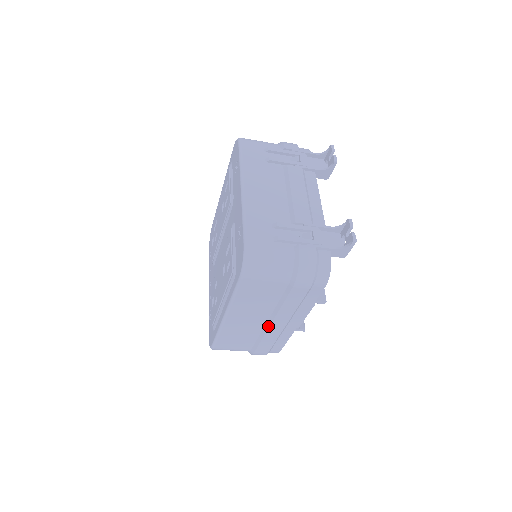
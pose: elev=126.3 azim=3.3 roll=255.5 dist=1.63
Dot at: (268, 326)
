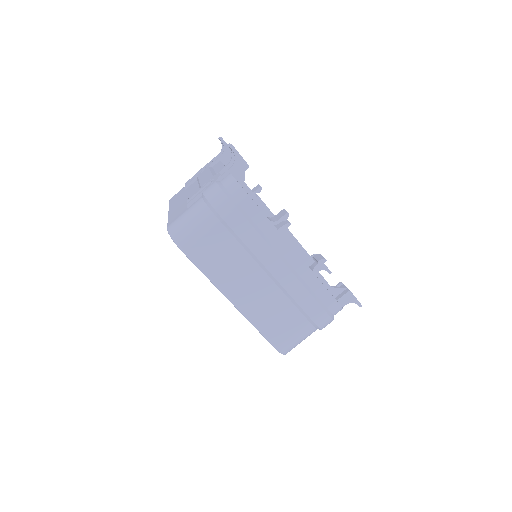
Dot at: (274, 279)
